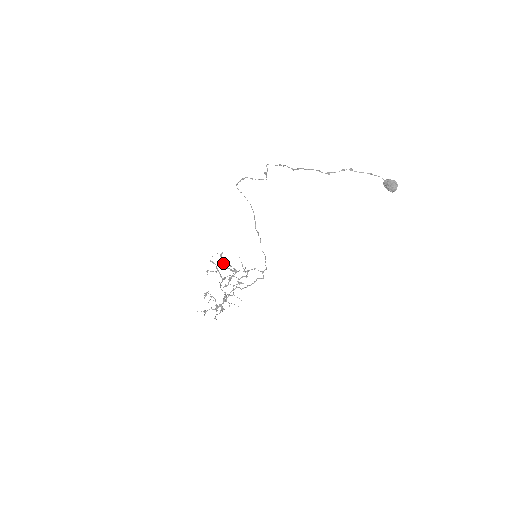
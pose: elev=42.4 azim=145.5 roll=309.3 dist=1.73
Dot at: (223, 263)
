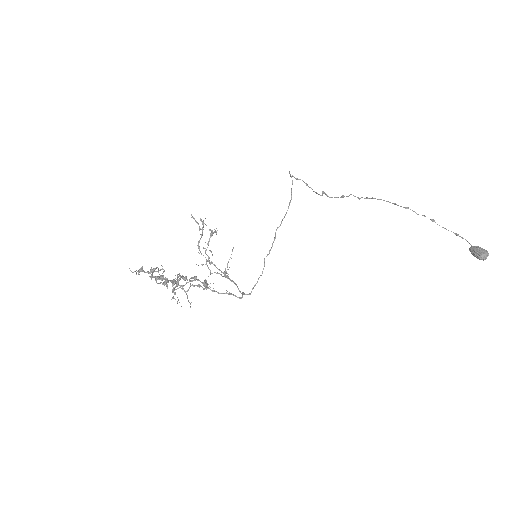
Dot at: (208, 243)
